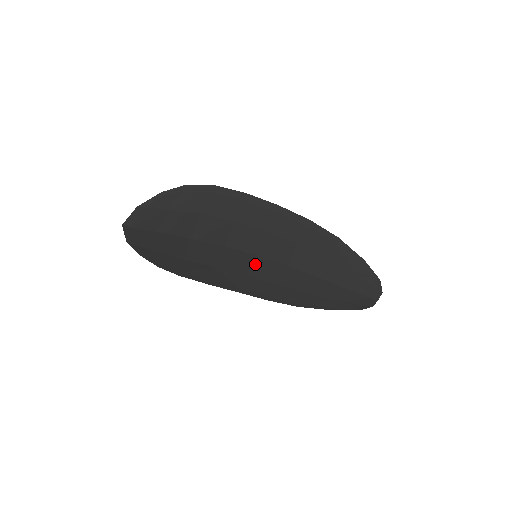
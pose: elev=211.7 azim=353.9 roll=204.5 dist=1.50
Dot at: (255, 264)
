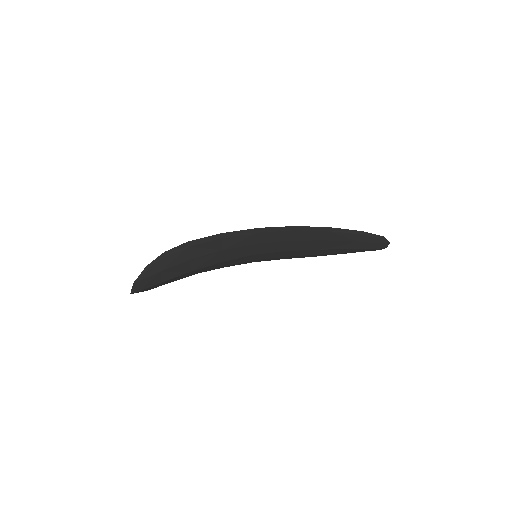
Dot at: (258, 256)
